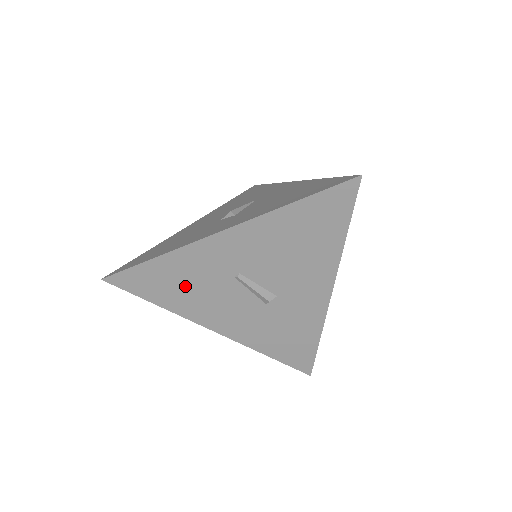
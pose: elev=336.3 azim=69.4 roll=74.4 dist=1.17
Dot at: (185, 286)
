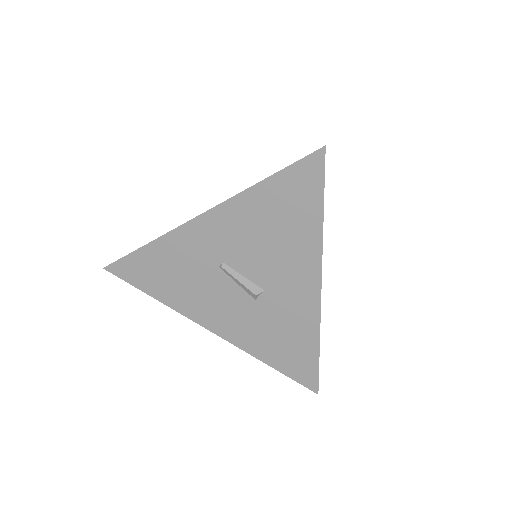
Dot at: (175, 277)
